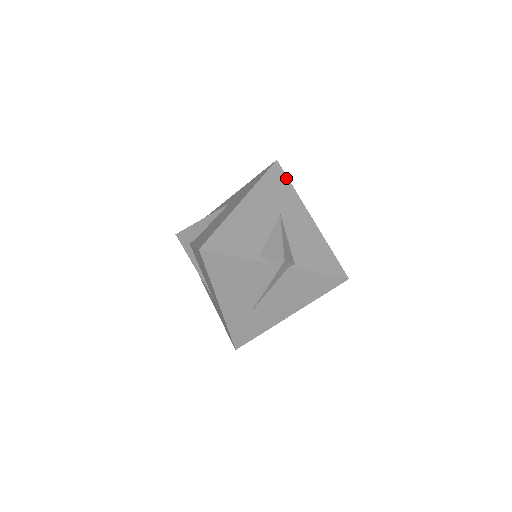
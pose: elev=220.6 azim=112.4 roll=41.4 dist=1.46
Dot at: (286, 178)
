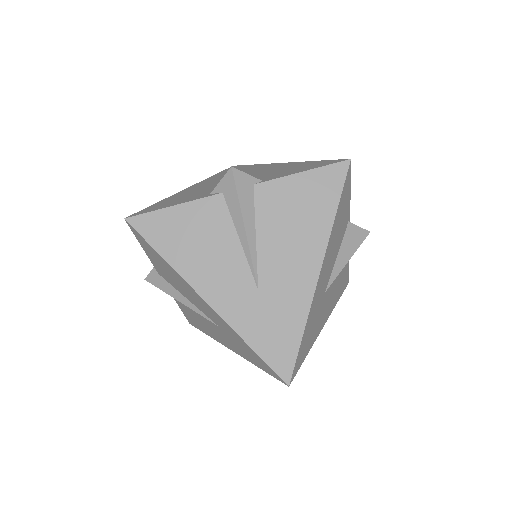
Dot at: (245, 166)
